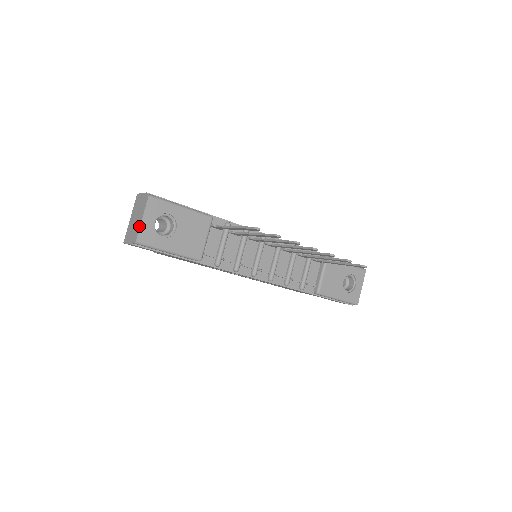
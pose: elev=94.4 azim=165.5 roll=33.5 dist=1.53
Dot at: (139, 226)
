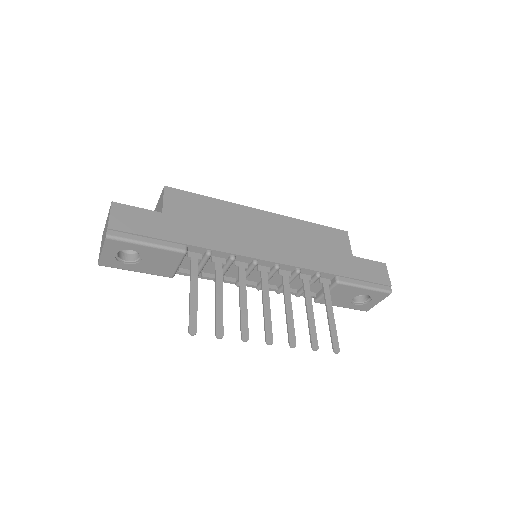
Dot at: (100, 255)
